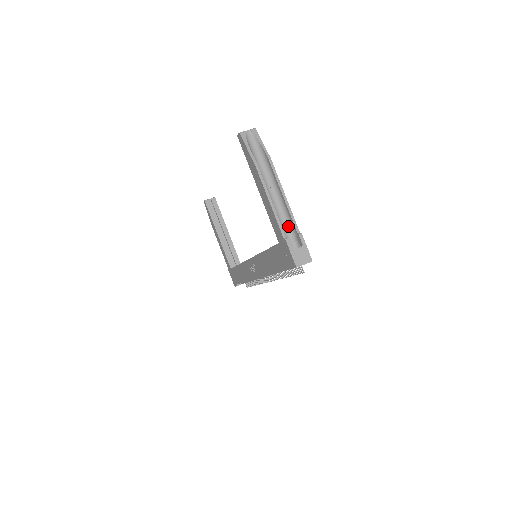
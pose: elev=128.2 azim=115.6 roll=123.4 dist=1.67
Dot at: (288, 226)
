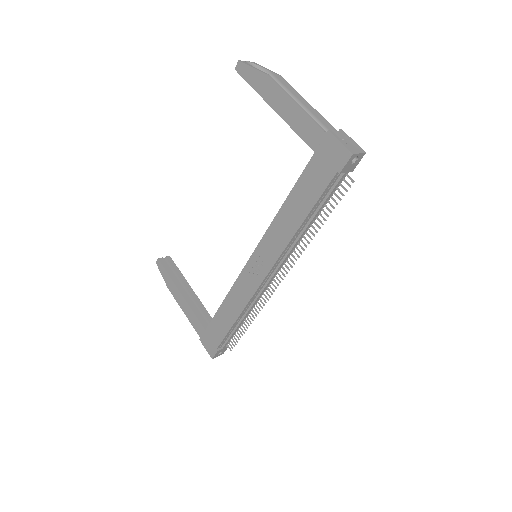
Dot at: occluded
